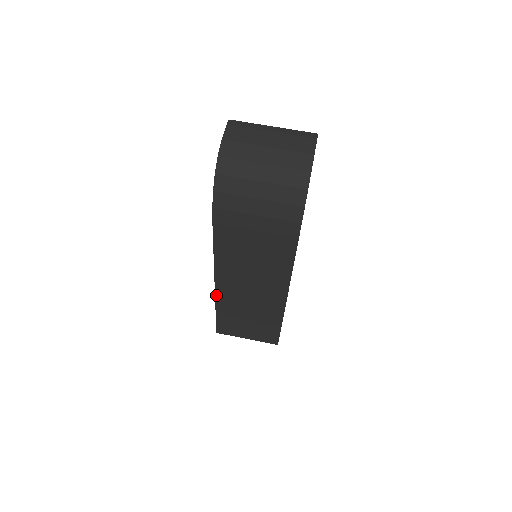
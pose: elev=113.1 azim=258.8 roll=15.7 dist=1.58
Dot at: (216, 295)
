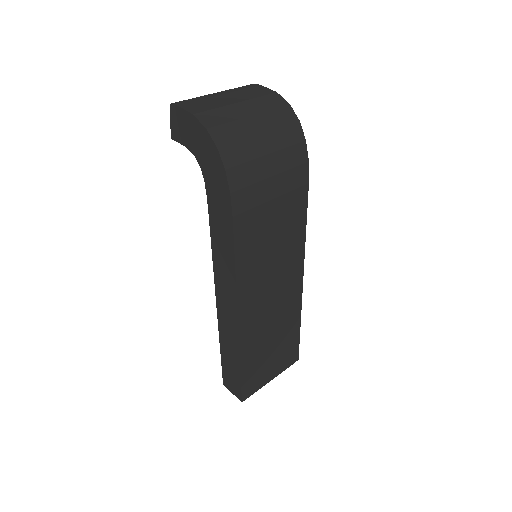
Dot at: (239, 337)
